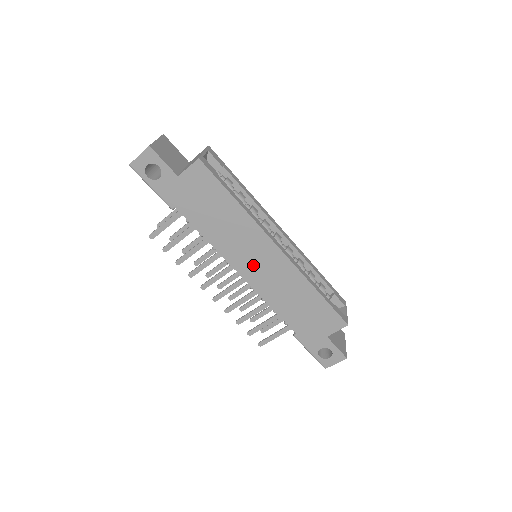
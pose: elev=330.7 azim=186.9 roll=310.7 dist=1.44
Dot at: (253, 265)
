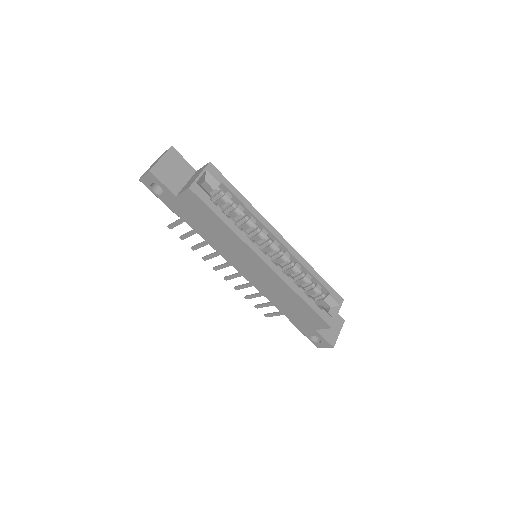
Dot at: (247, 269)
